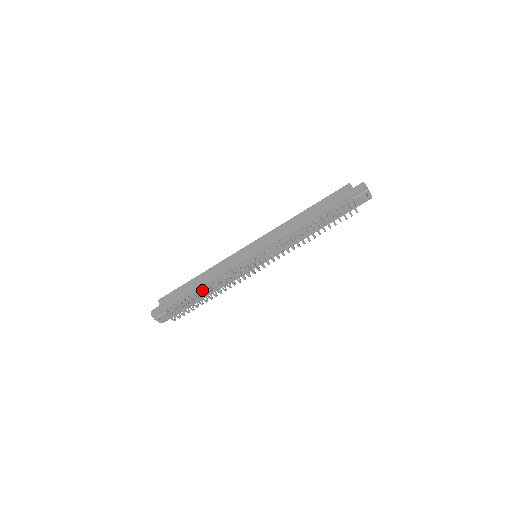
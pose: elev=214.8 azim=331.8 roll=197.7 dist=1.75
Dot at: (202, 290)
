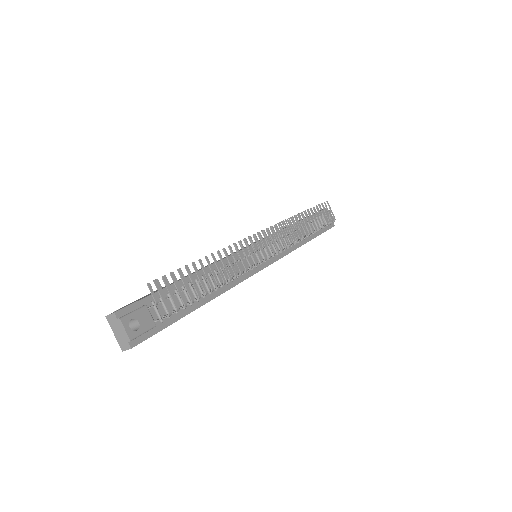
Dot at: occluded
